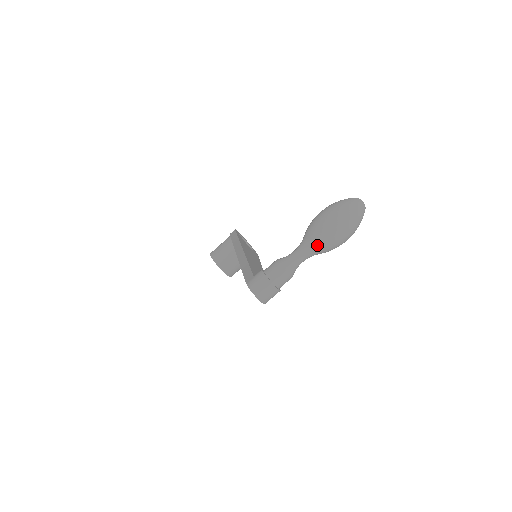
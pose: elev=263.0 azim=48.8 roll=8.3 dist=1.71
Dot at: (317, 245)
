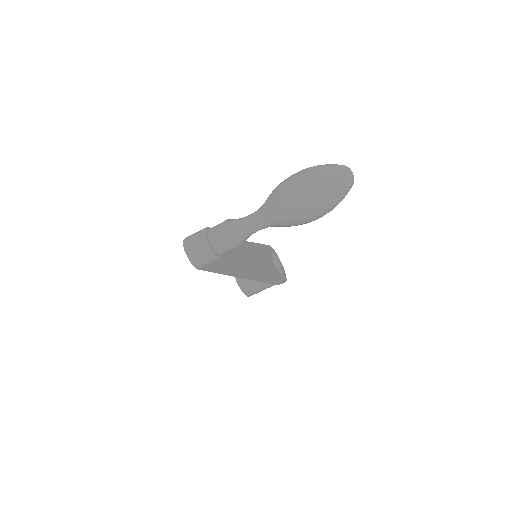
Dot at: (273, 207)
